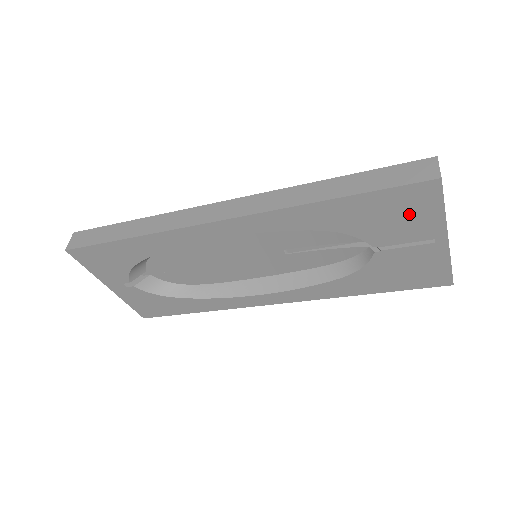
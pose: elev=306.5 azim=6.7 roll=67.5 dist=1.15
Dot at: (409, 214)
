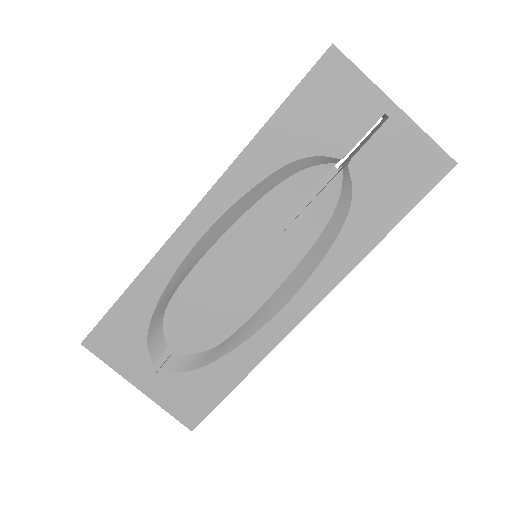
Dot at: (339, 98)
